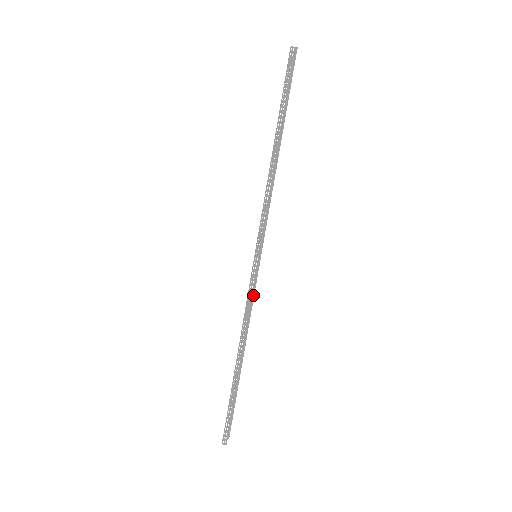
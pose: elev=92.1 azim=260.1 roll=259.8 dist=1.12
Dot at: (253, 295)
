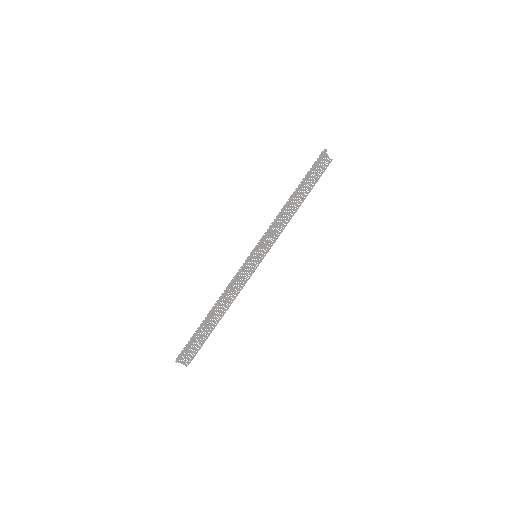
Dot at: (240, 273)
